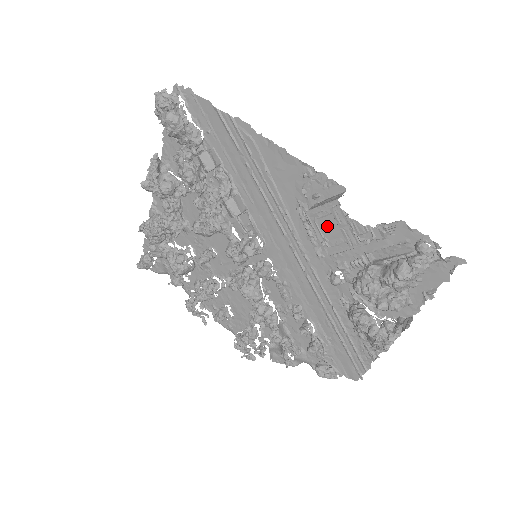
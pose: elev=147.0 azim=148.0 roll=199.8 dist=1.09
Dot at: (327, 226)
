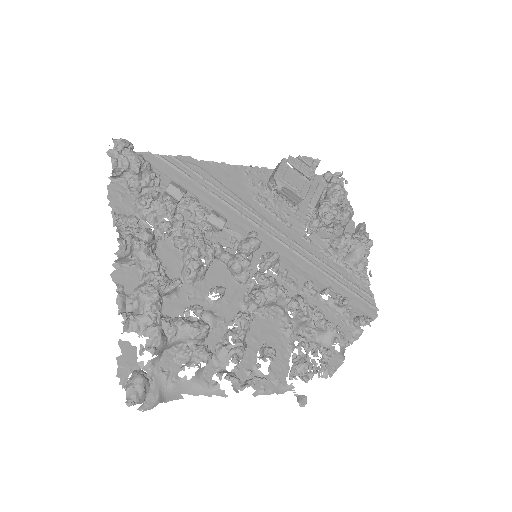
Dot at: (290, 178)
